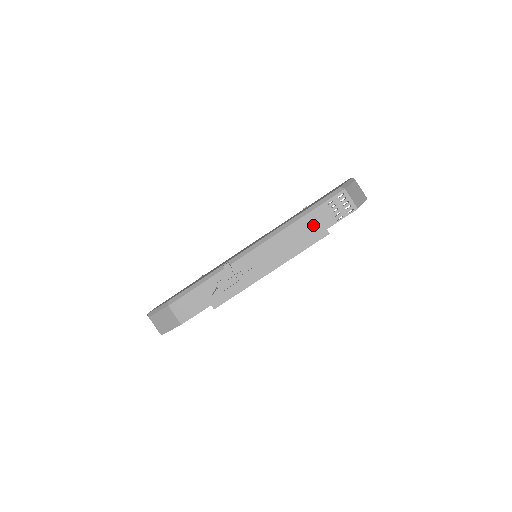
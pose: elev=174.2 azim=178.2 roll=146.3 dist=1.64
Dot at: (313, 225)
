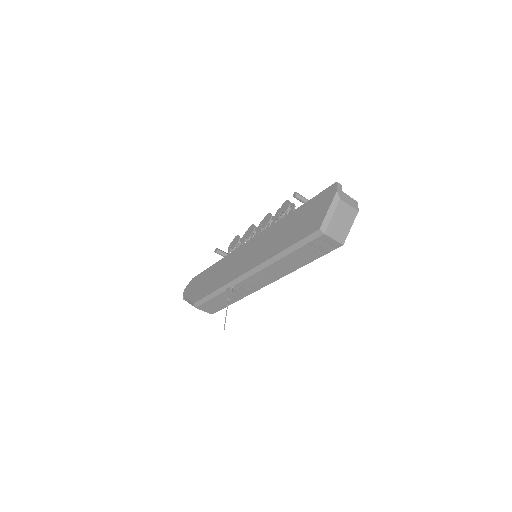
Dot at: (299, 259)
